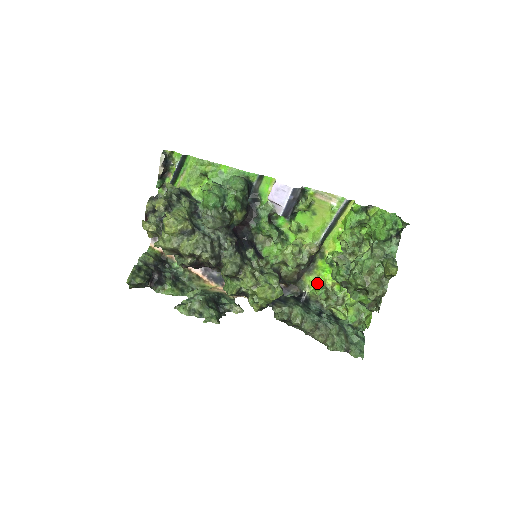
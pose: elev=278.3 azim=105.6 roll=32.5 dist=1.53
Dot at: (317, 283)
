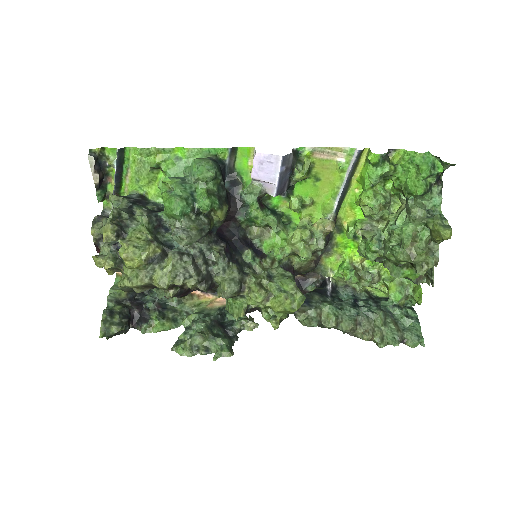
Dot at: (341, 264)
